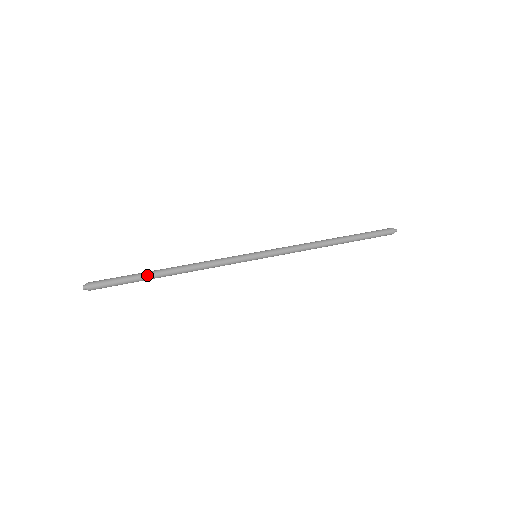
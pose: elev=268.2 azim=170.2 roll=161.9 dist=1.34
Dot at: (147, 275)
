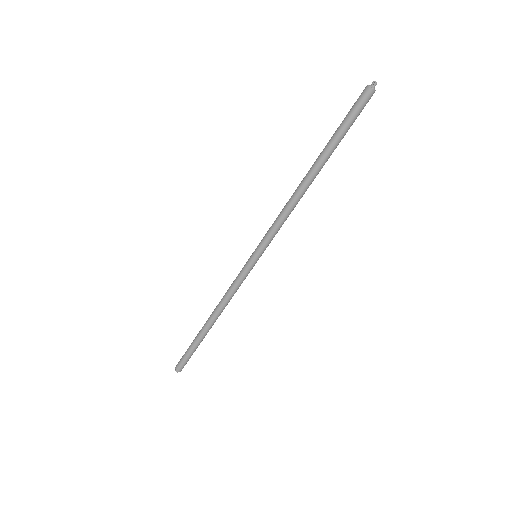
Dot at: (200, 338)
